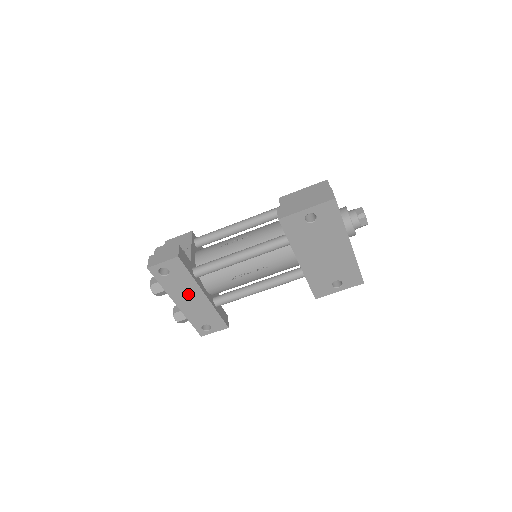
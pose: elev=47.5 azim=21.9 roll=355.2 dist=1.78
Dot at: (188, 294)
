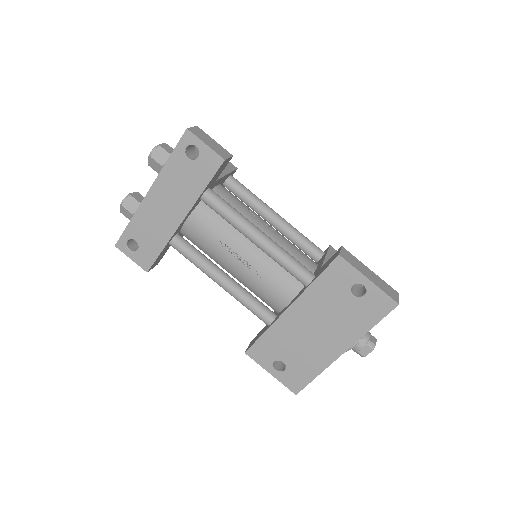
Dot at: (173, 199)
